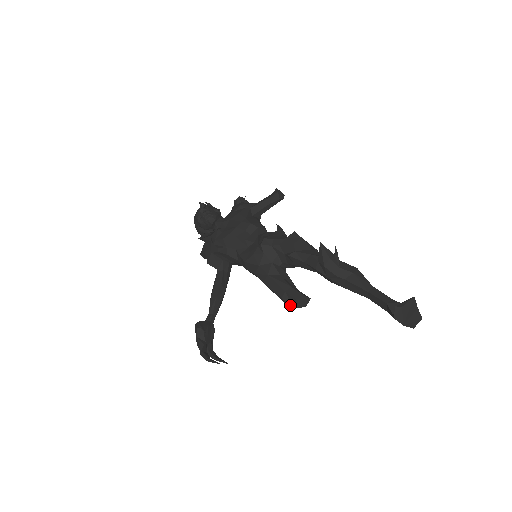
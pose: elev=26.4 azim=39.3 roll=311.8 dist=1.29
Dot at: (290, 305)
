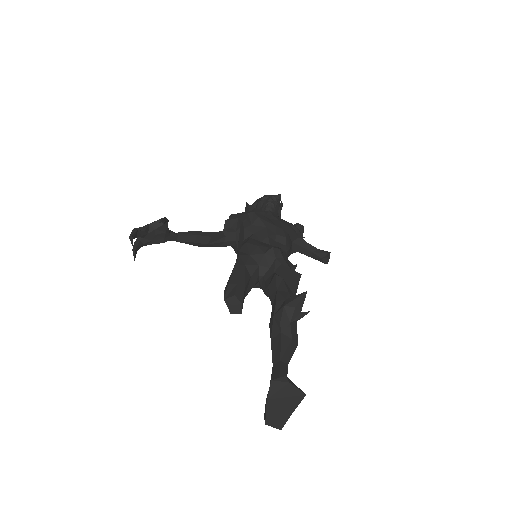
Dot at: (225, 294)
